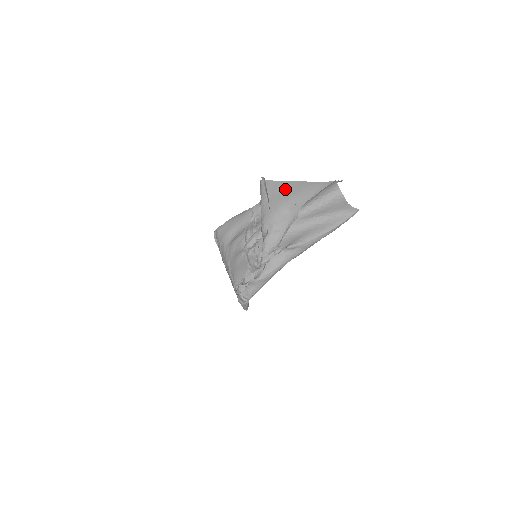
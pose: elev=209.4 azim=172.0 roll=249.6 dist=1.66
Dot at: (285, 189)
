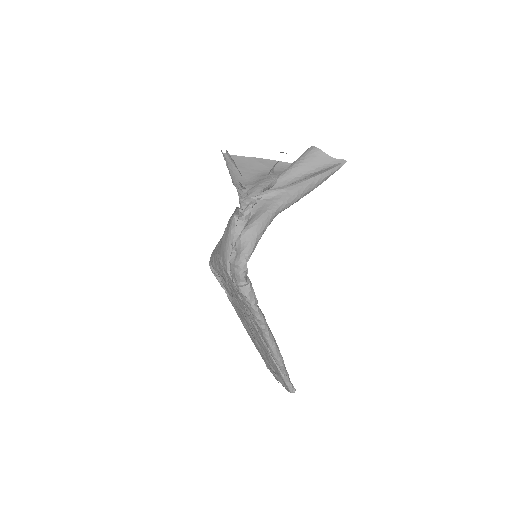
Dot at: (256, 164)
